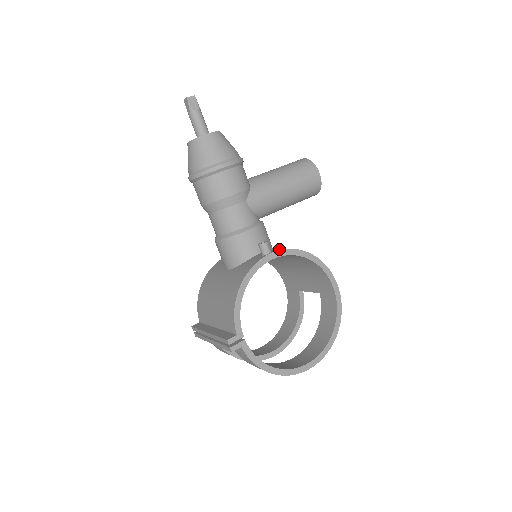
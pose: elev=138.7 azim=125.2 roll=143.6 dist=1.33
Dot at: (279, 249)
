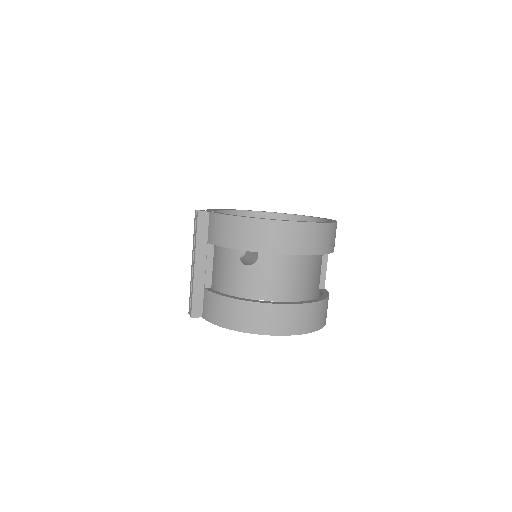
Dot at: occluded
